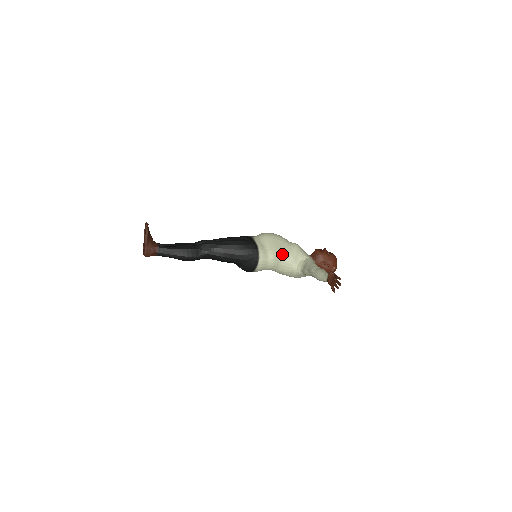
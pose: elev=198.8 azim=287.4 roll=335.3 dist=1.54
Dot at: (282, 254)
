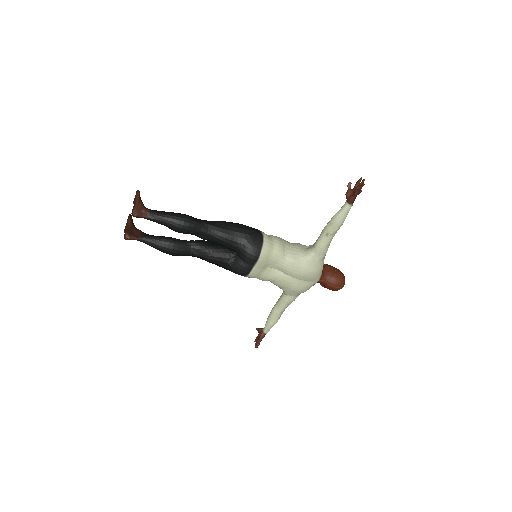
Dot at: (286, 241)
